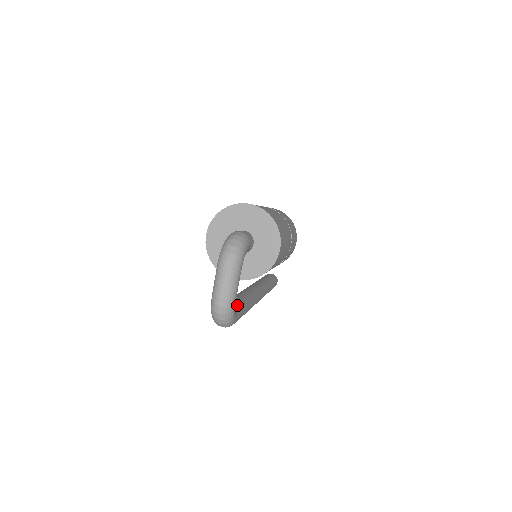
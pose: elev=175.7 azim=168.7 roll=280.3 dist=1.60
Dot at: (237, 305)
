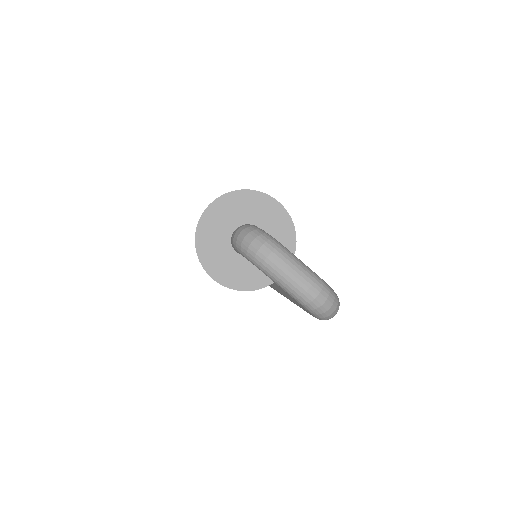
Dot at: occluded
